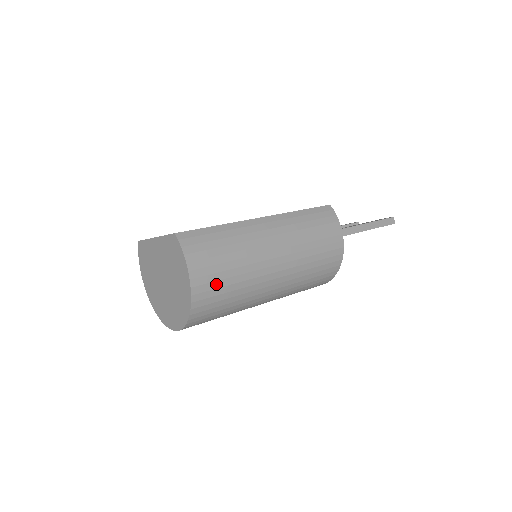
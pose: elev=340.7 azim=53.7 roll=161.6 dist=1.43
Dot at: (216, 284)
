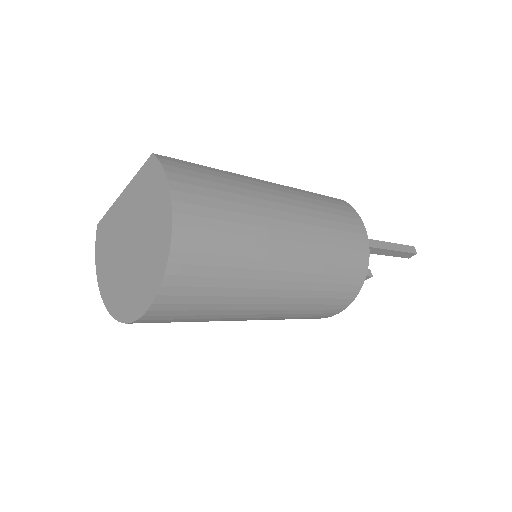
Dot at: (209, 223)
